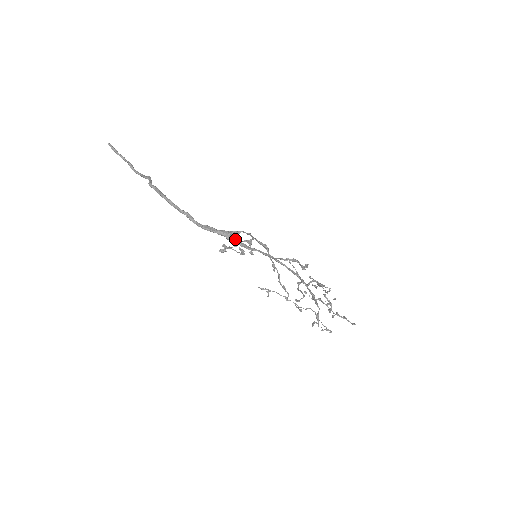
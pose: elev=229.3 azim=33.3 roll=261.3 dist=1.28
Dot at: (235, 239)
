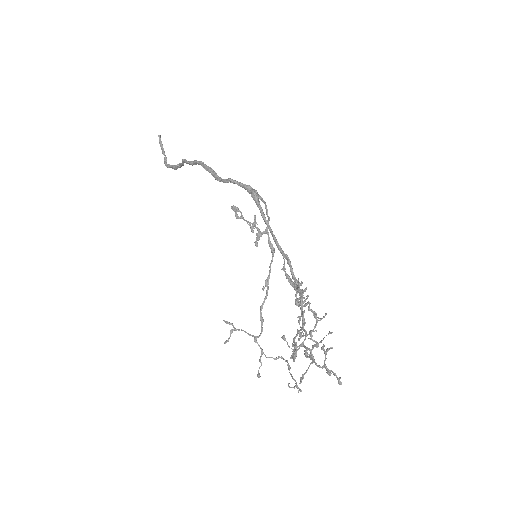
Dot at: occluded
